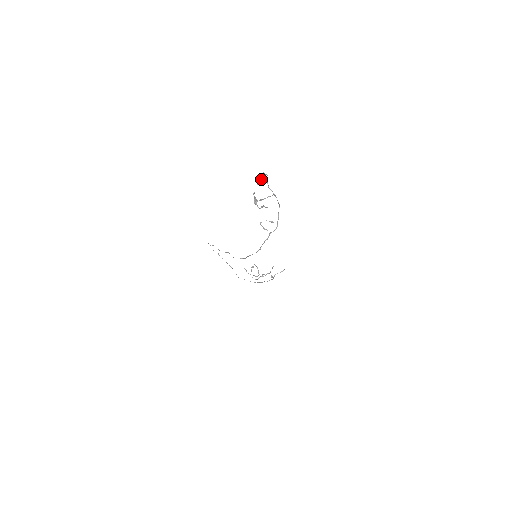
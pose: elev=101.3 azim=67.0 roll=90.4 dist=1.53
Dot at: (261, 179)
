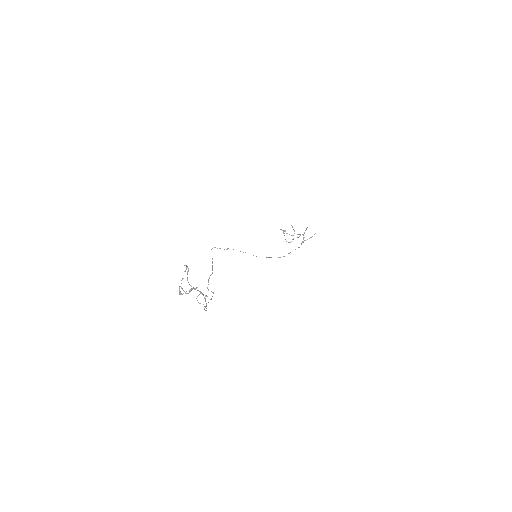
Dot at: occluded
